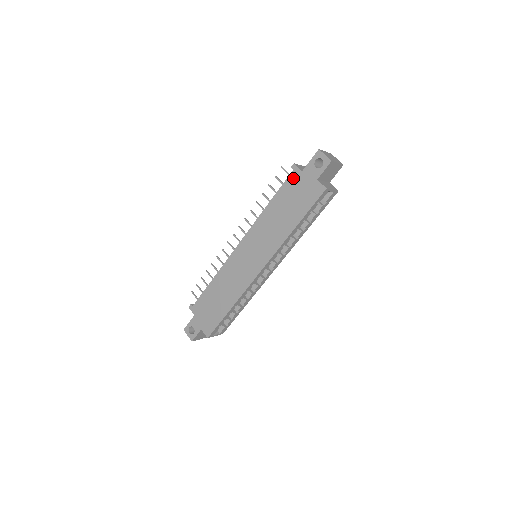
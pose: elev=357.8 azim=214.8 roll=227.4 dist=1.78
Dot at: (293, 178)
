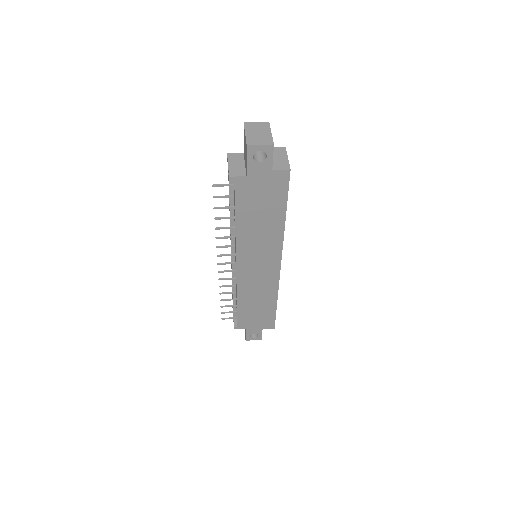
Dot at: (242, 188)
